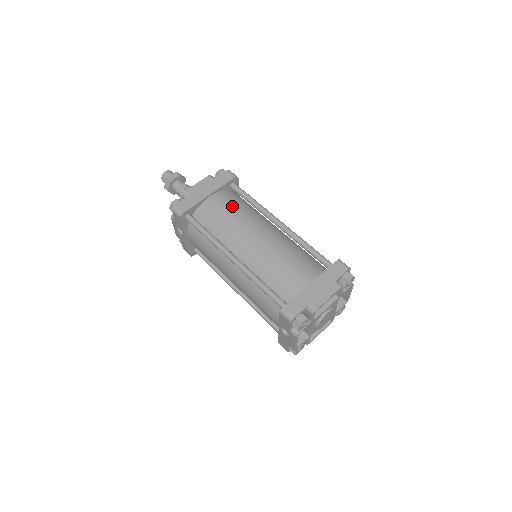
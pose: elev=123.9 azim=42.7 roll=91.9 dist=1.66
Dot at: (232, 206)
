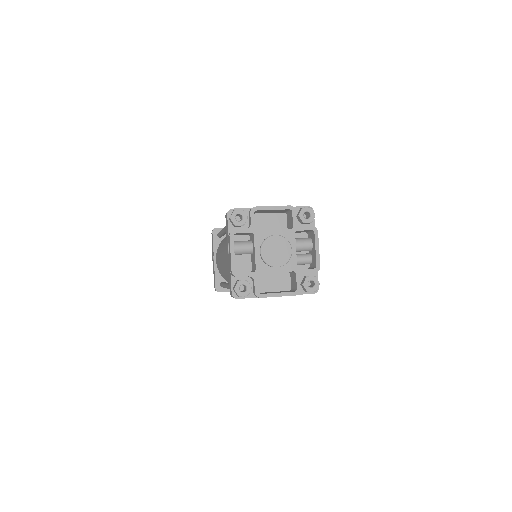
Dot at: occluded
